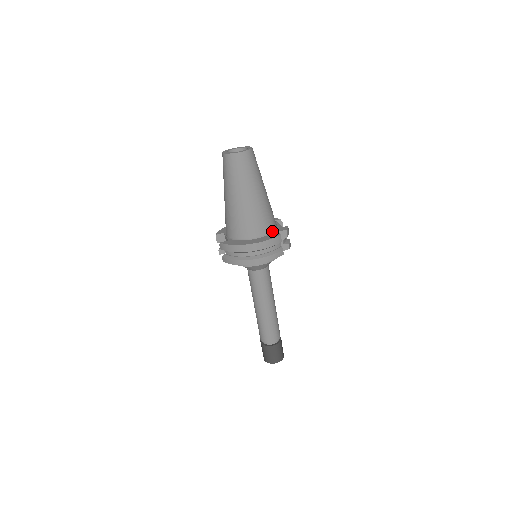
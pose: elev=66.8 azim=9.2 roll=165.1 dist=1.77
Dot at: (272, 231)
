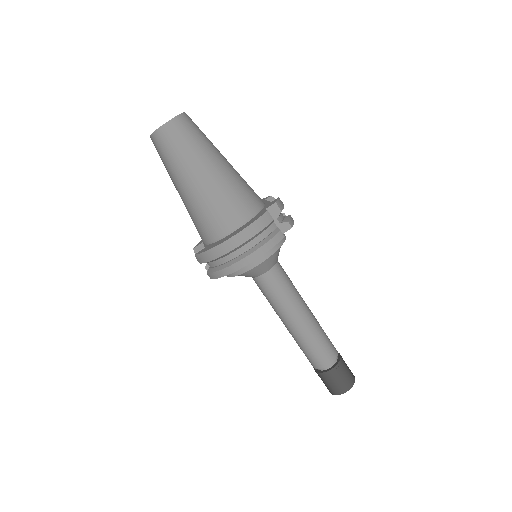
Dot at: (257, 212)
